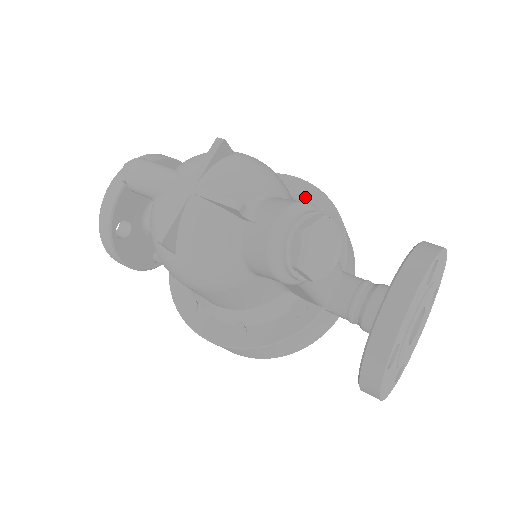
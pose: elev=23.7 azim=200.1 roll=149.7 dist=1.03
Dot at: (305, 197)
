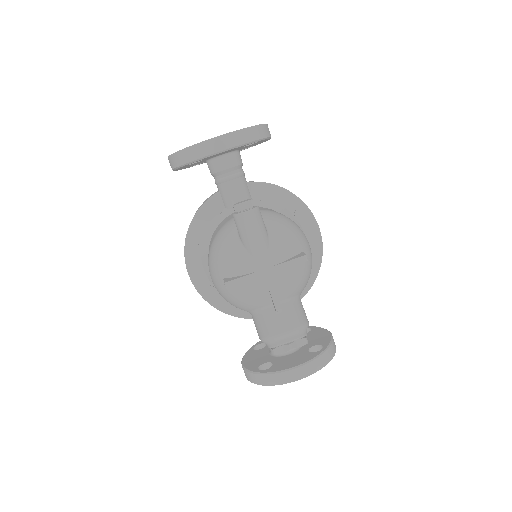
Dot at: (312, 251)
